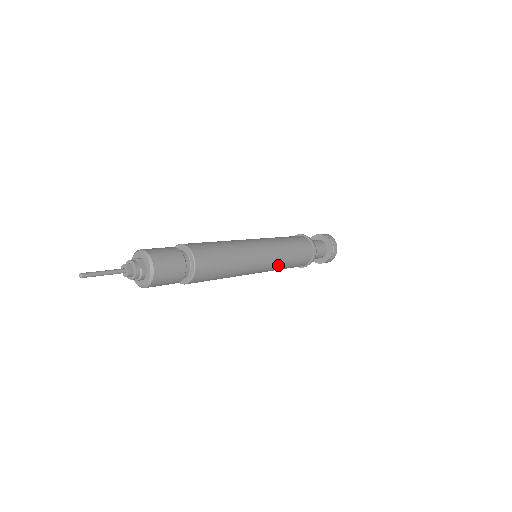
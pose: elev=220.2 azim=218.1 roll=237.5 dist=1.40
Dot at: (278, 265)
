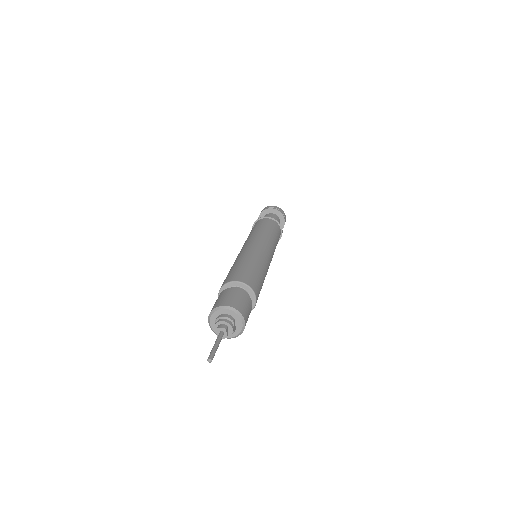
Dot at: occluded
